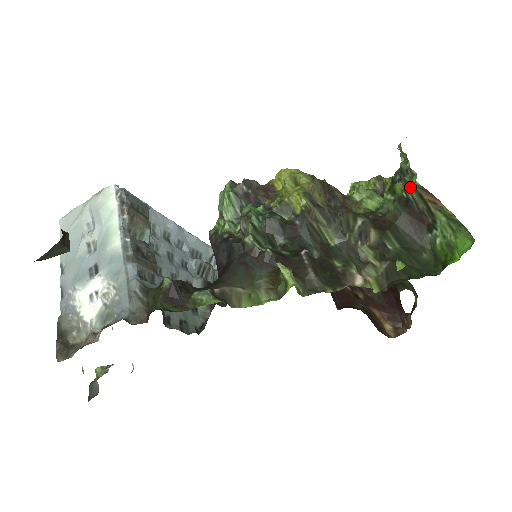
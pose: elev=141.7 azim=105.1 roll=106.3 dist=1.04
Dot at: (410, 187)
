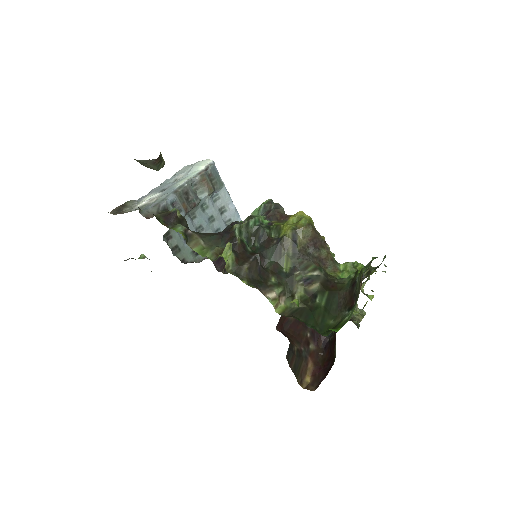
Dot at: (360, 272)
